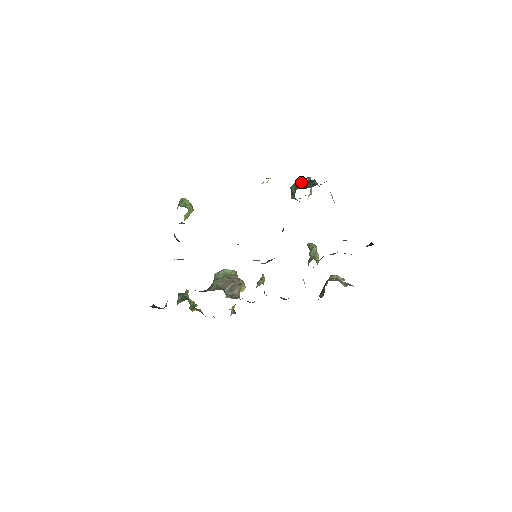
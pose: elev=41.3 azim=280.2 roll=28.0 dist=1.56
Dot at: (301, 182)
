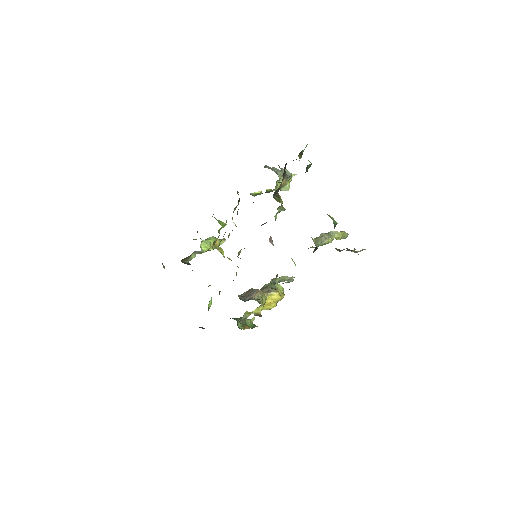
Dot at: occluded
